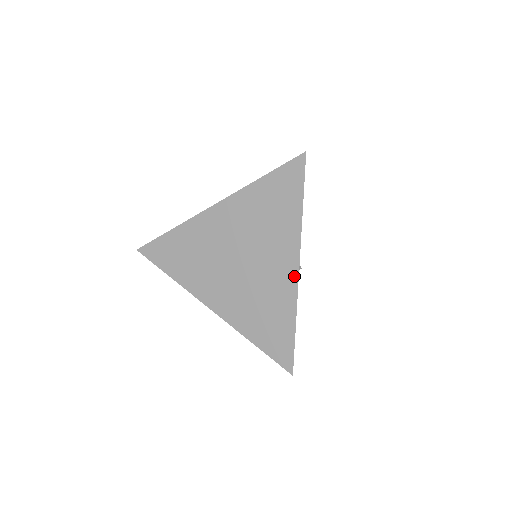
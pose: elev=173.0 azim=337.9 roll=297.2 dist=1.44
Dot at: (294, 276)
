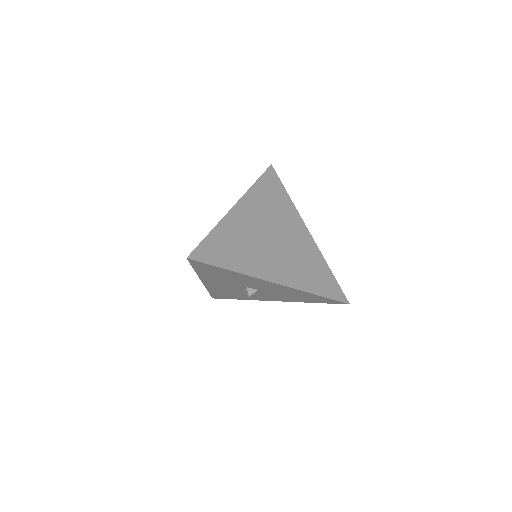
Dot at: (310, 237)
